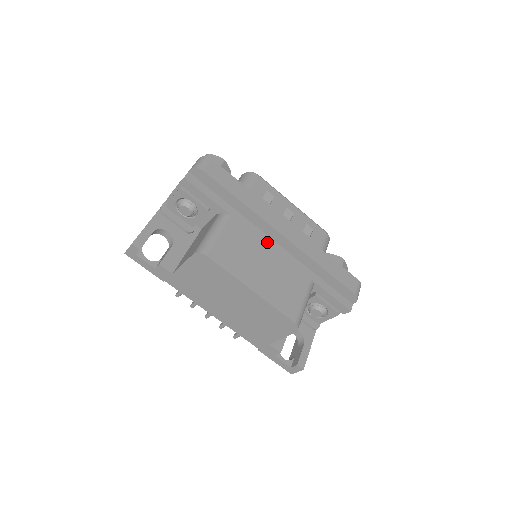
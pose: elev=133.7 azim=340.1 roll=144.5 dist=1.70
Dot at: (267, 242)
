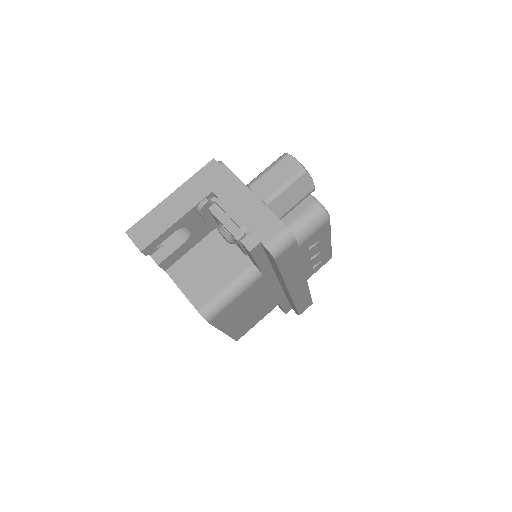
Dot at: (273, 287)
